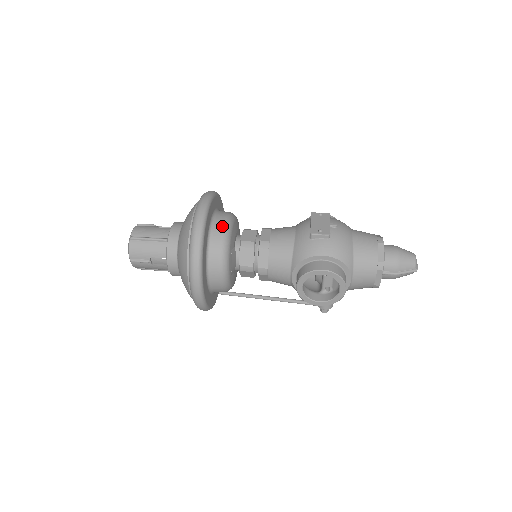
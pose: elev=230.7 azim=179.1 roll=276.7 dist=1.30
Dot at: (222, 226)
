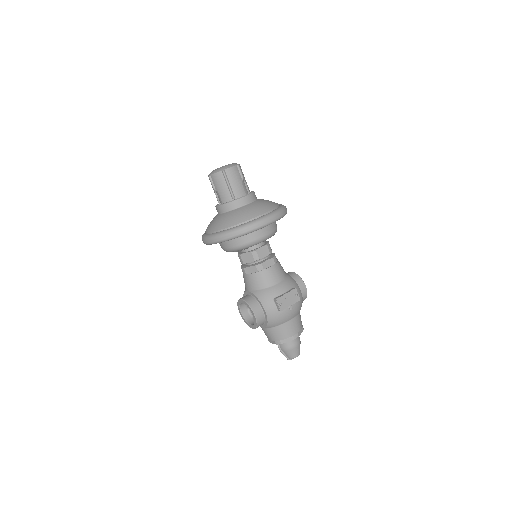
Dot at: (257, 238)
